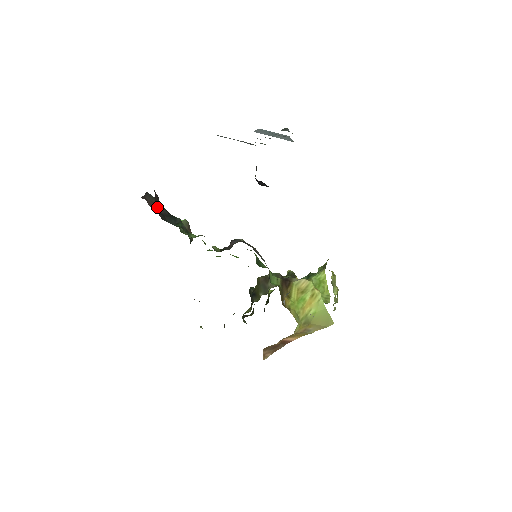
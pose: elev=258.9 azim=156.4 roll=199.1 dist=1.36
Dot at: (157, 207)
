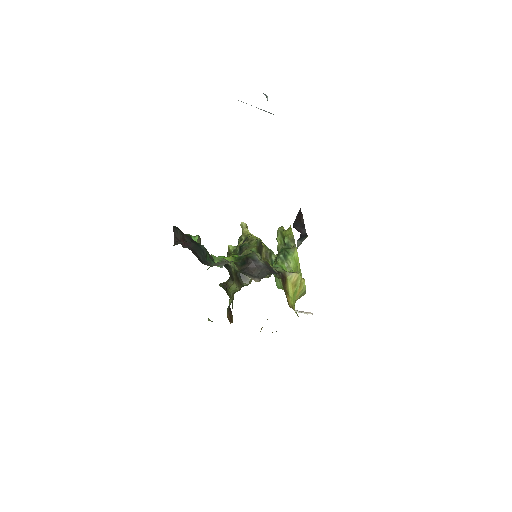
Dot at: occluded
